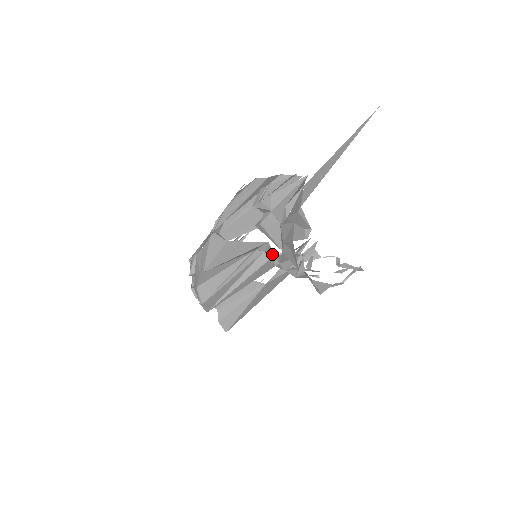
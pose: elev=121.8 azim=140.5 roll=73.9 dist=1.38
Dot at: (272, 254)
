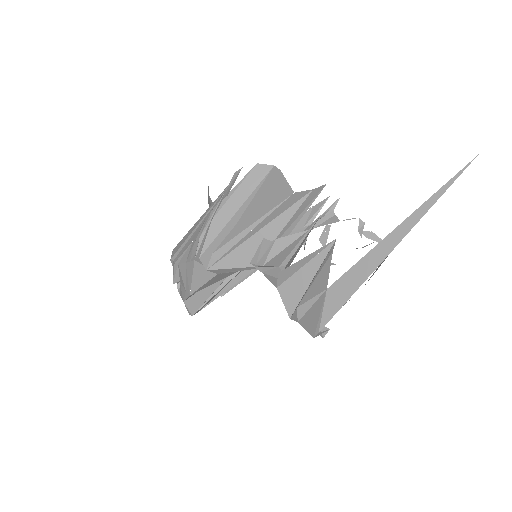
Dot at: occluded
